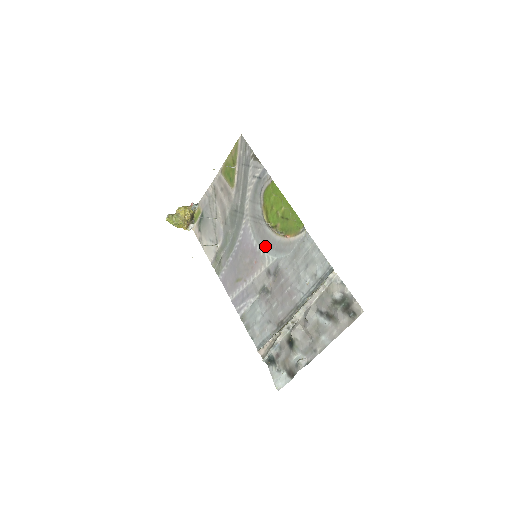
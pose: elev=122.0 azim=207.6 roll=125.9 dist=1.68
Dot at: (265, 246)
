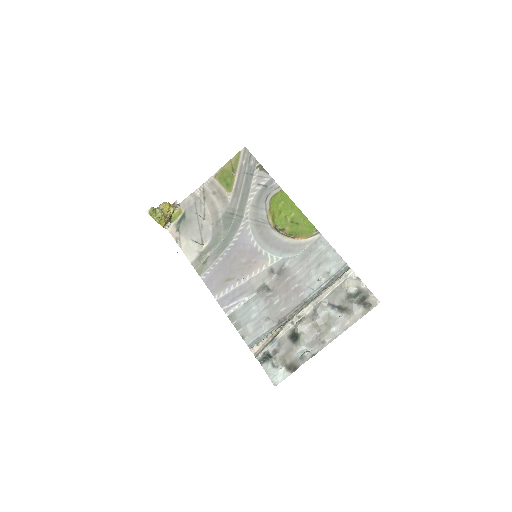
Dot at: (269, 247)
